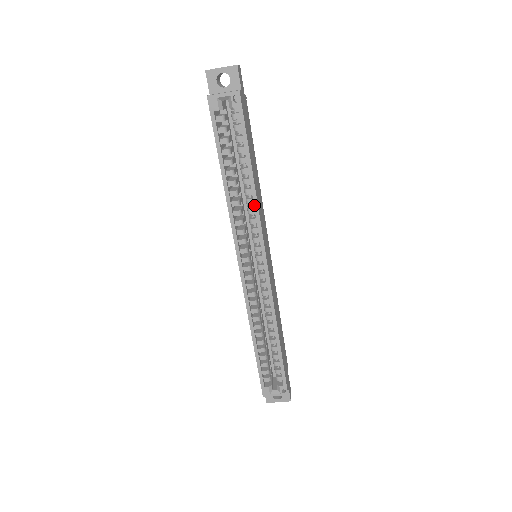
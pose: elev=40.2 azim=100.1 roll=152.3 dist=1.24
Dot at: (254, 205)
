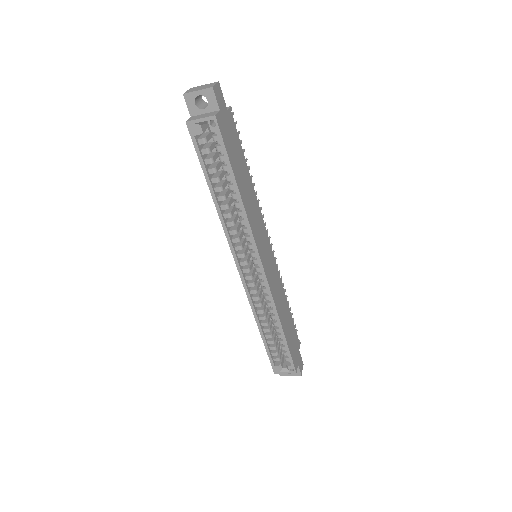
Dot at: (244, 218)
